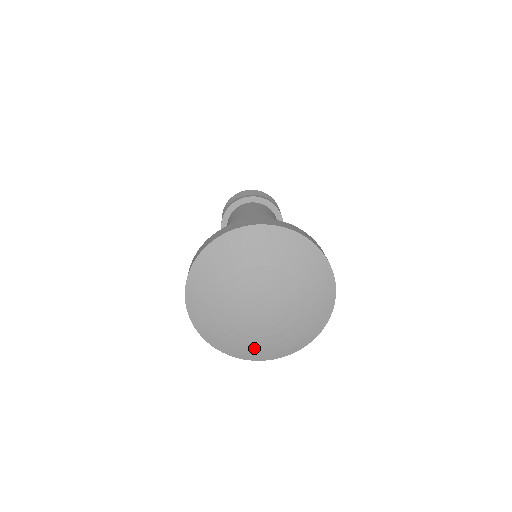
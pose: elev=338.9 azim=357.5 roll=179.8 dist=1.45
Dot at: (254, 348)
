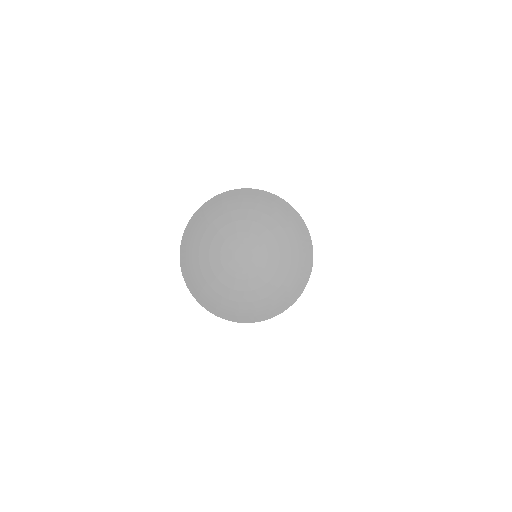
Dot at: (284, 287)
